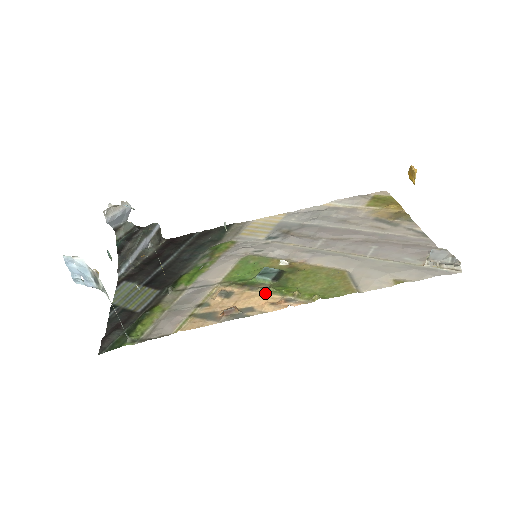
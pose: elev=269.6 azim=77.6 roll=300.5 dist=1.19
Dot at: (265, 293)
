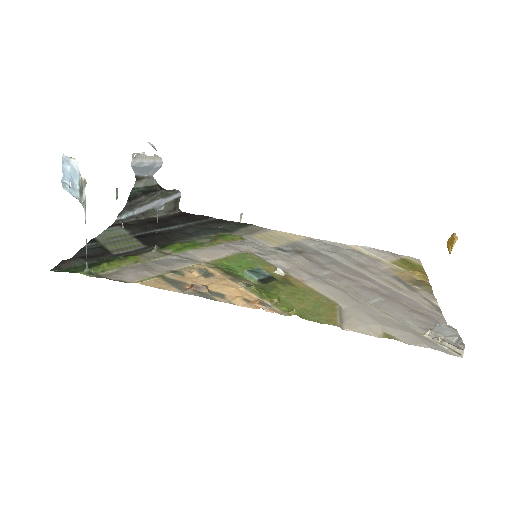
Dot at: (244, 288)
